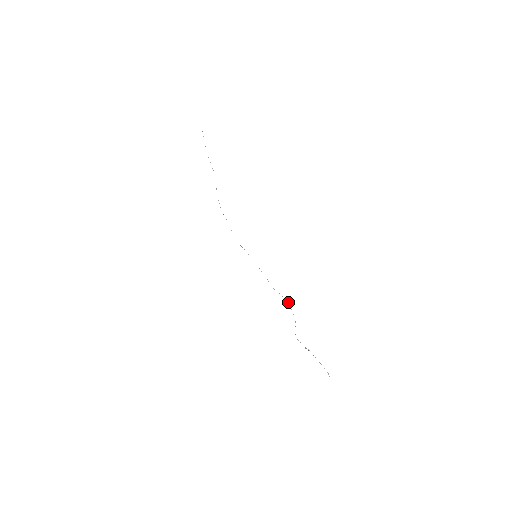
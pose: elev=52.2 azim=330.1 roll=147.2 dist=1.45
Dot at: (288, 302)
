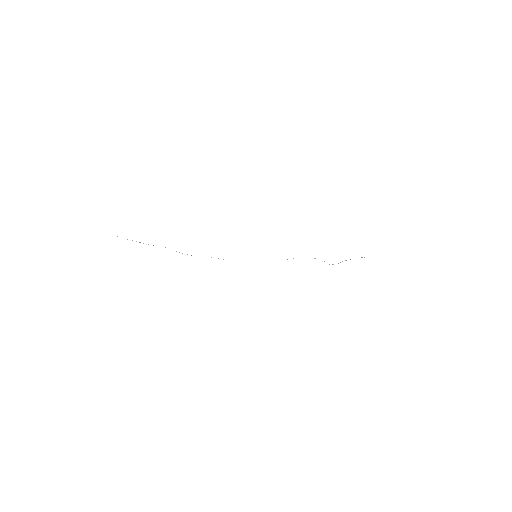
Dot at: occluded
